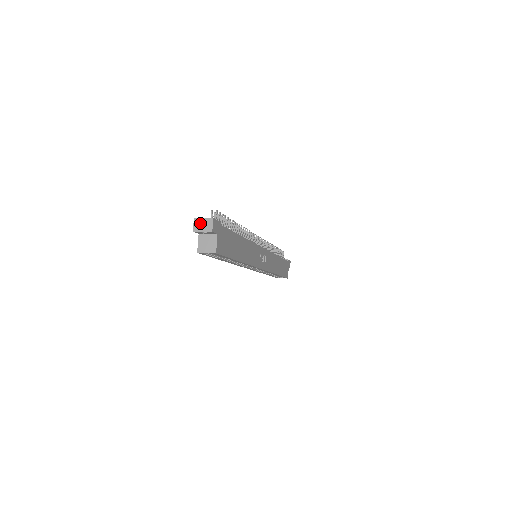
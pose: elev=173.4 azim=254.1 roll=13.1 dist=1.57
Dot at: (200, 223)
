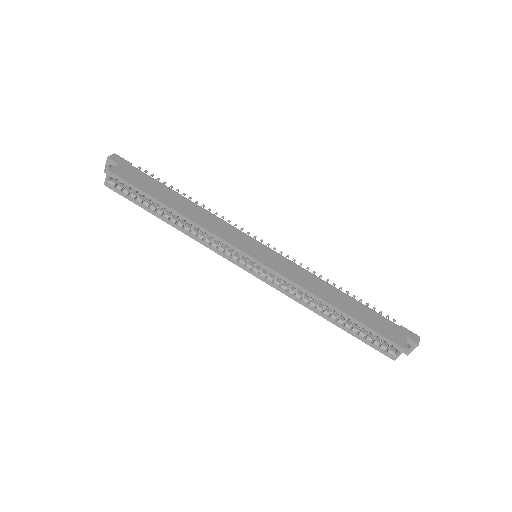
Dot at: occluded
